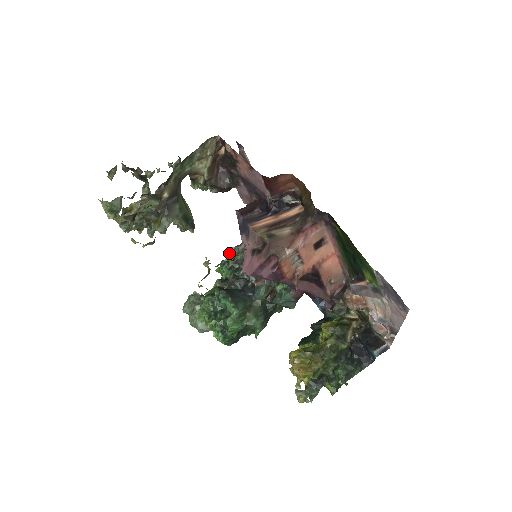
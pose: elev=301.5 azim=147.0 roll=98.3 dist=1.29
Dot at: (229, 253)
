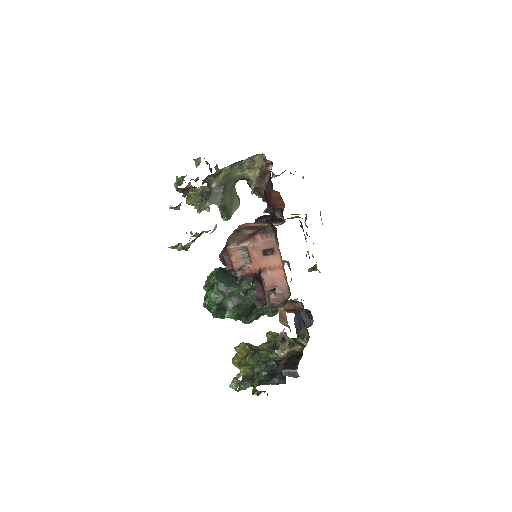
Dot at: occluded
